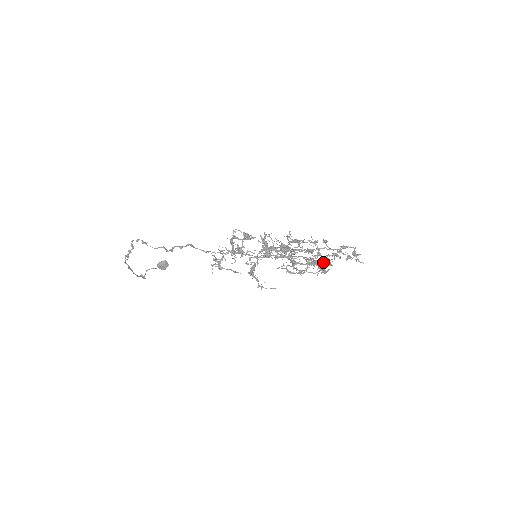
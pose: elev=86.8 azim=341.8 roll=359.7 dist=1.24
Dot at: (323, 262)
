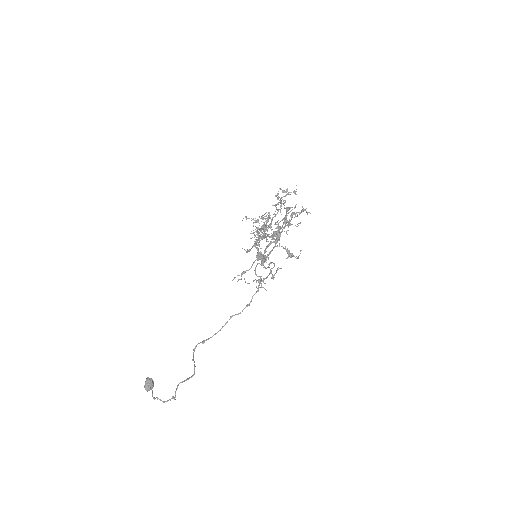
Dot at: occluded
